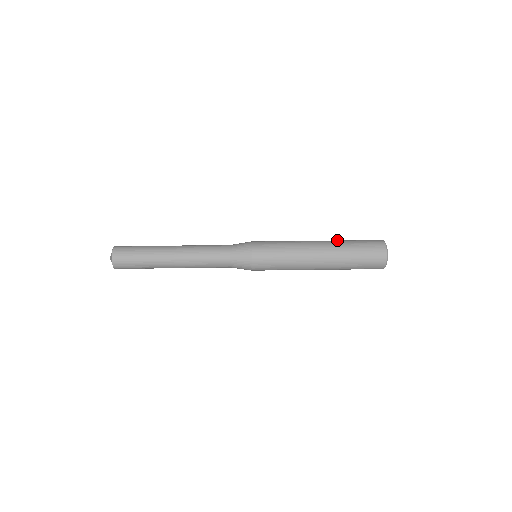
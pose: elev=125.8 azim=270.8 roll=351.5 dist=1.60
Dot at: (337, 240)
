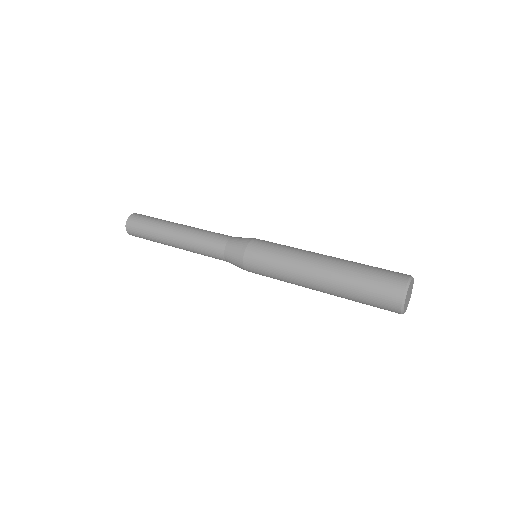
Dot at: occluded
